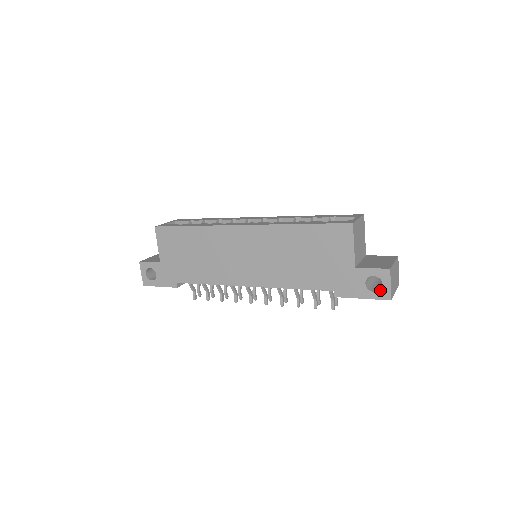
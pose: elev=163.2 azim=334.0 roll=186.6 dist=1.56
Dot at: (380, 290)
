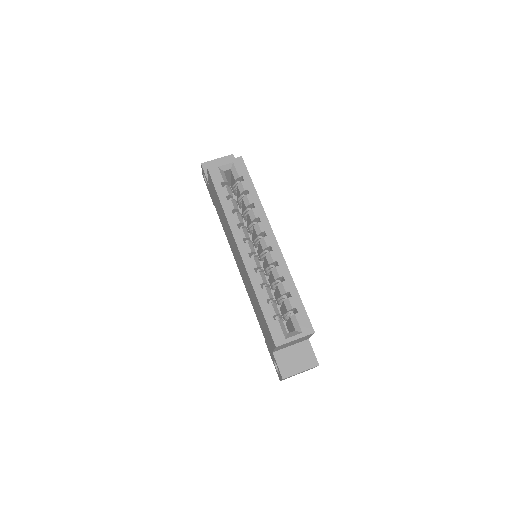
Dot at: (278, 373)
